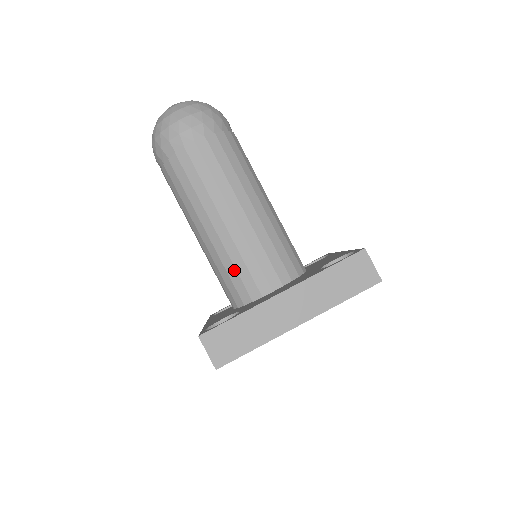
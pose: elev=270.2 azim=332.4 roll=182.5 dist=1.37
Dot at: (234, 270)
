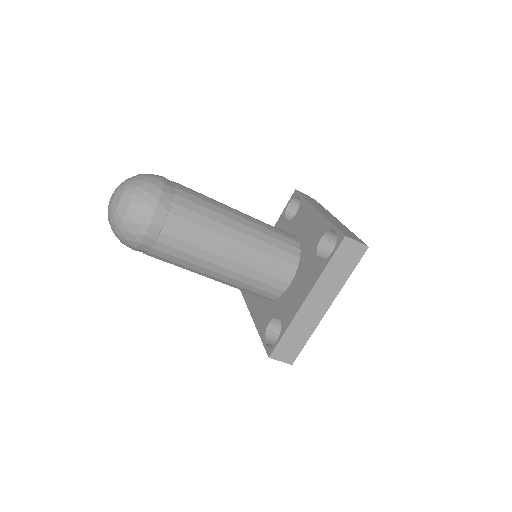
Dot at: (253, 288)
